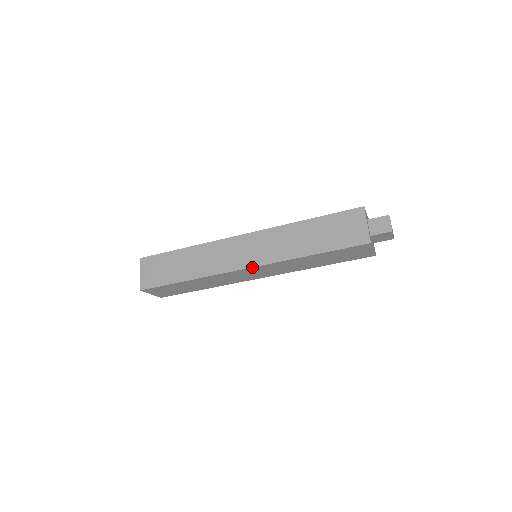
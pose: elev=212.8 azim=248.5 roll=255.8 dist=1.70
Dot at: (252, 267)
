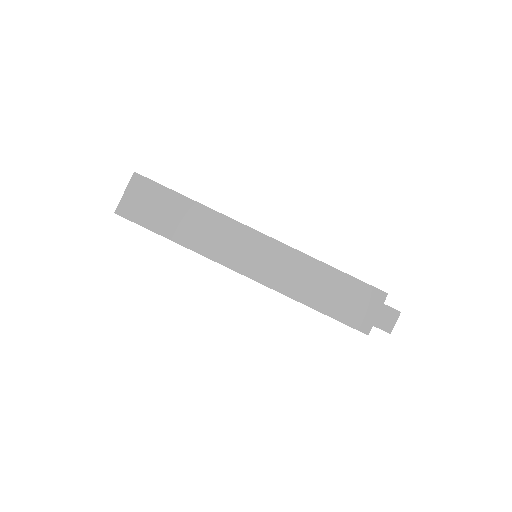
Dot at: (268, 236)
